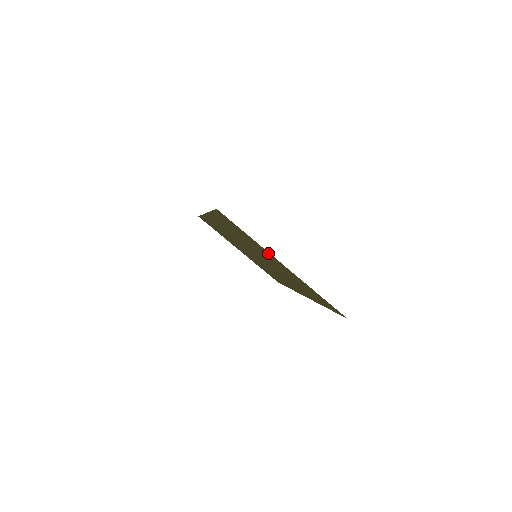
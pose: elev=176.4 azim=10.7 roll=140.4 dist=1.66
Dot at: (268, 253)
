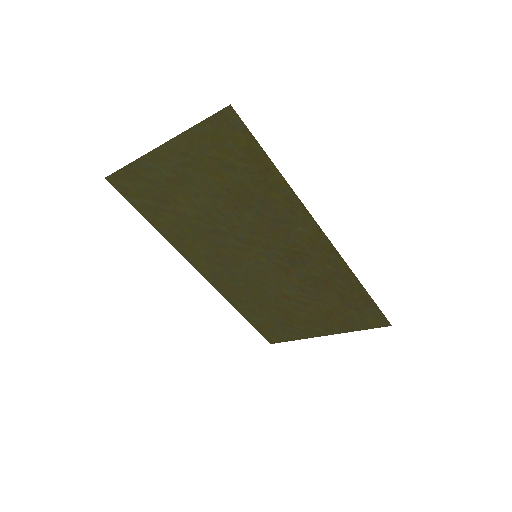
Dot at: (153, 161)
